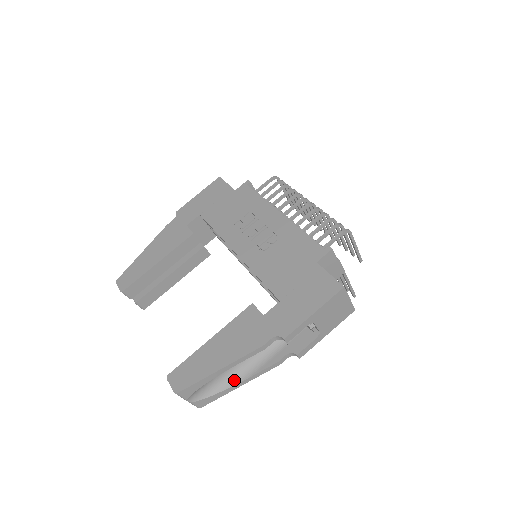
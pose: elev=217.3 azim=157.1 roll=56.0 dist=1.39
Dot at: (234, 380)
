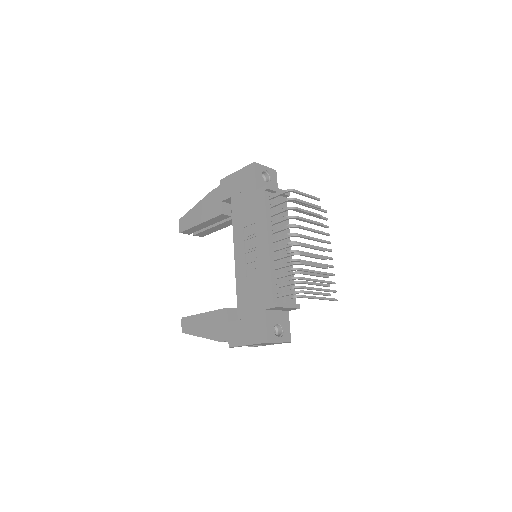
Dot at: occluded
